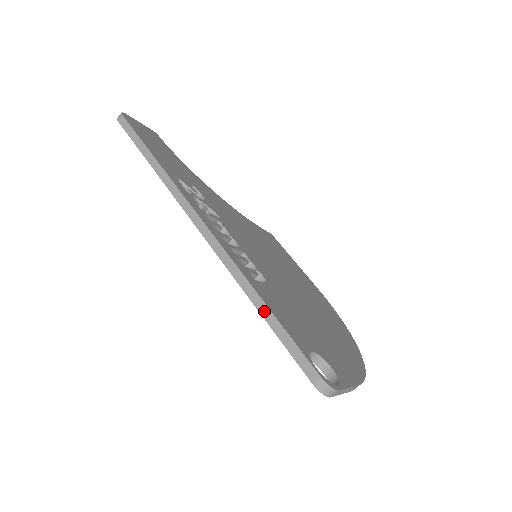
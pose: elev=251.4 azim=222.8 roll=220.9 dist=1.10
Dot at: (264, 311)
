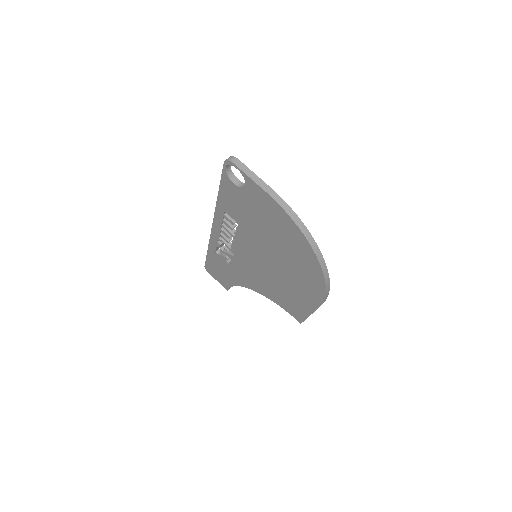
Dot at: (220, 190)
